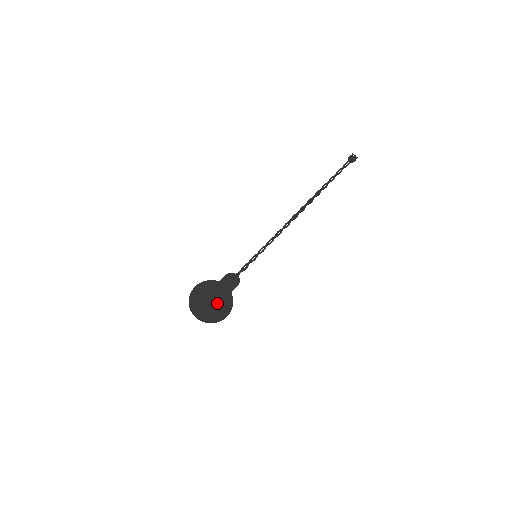
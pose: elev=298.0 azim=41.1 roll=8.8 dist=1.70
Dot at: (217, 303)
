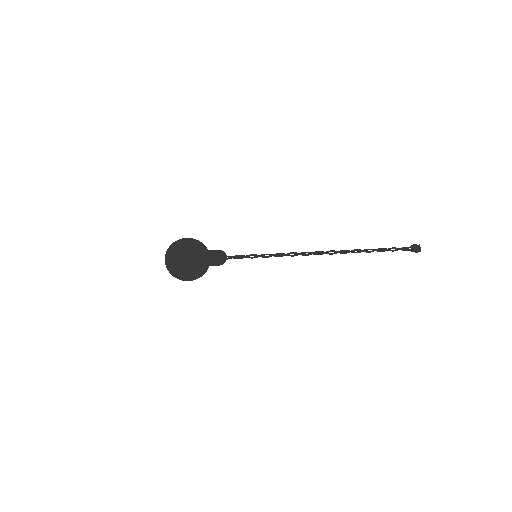
Dot at: (191, 264)
